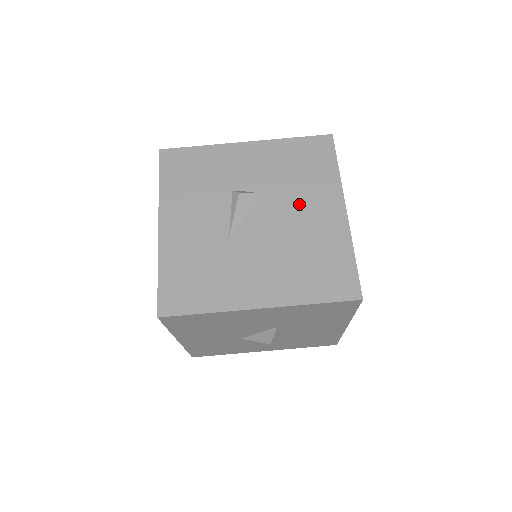
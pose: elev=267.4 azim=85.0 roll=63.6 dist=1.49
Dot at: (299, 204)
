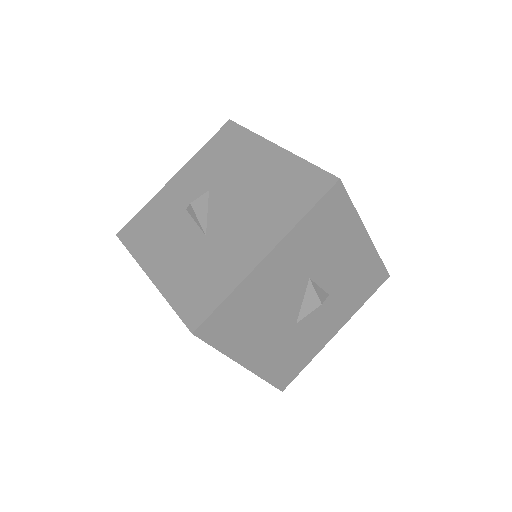
Dot at: (240, 173)
